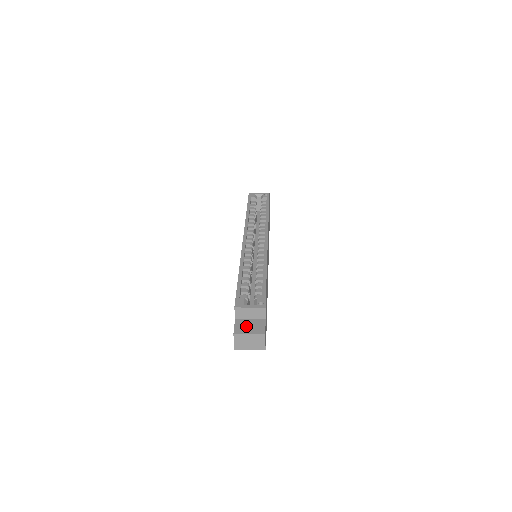
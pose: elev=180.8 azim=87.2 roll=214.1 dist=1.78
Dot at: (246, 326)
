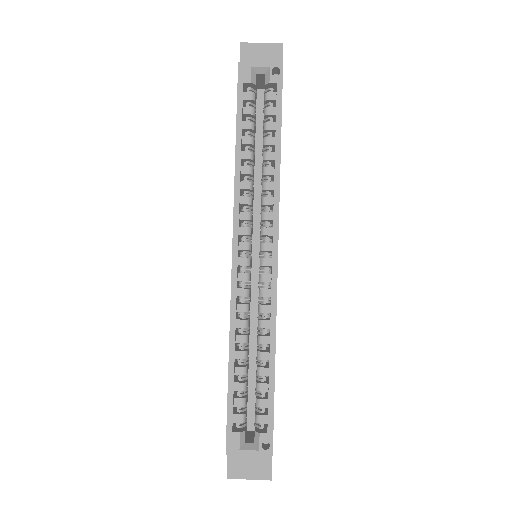
Dot at: (244, 463)
